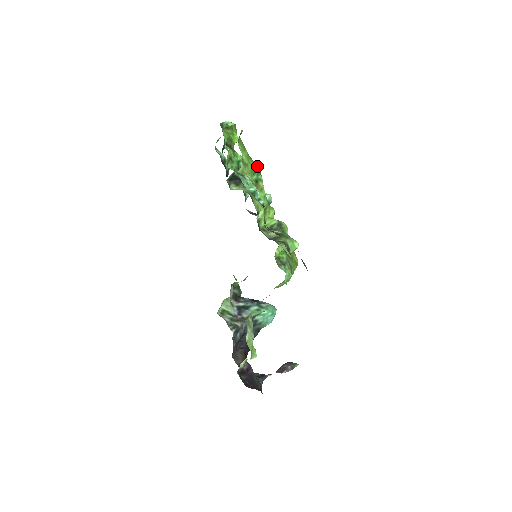
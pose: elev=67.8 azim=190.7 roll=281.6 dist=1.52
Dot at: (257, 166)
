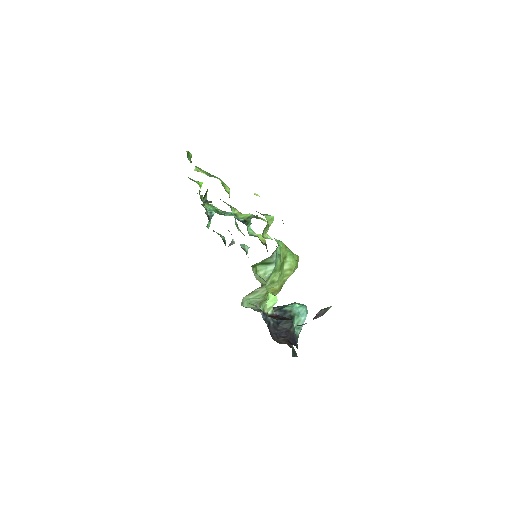
Dot at: occluded
